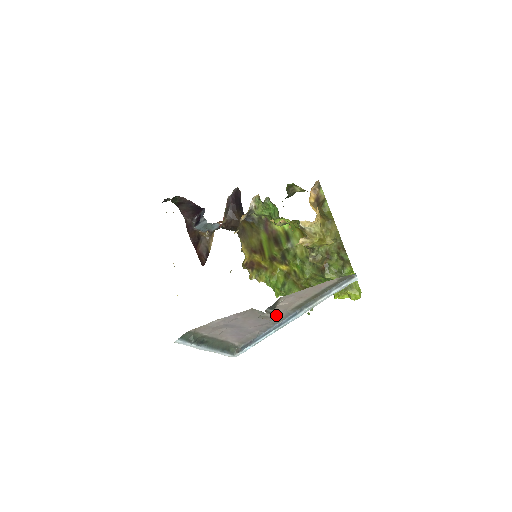
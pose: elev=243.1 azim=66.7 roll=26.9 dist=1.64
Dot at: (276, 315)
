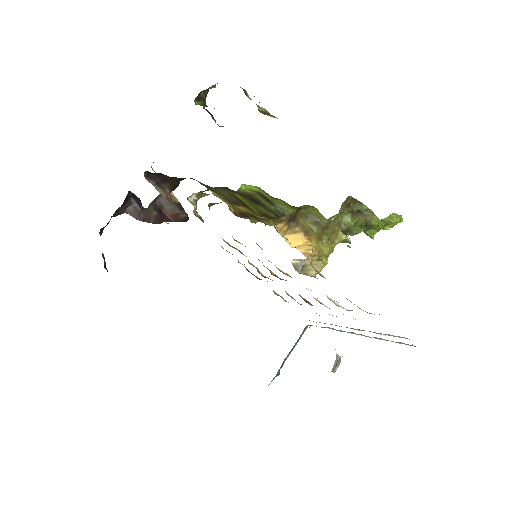
Dot at: occluded
